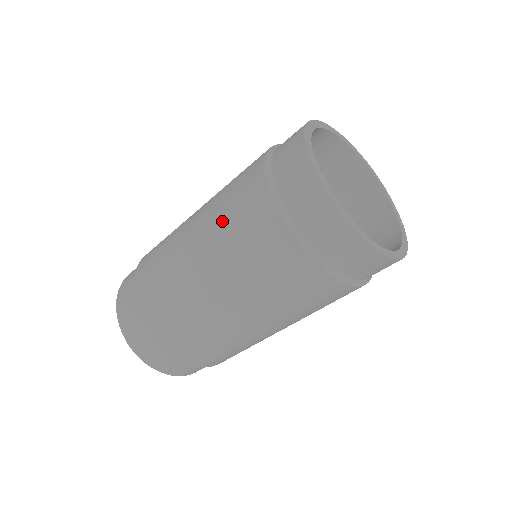
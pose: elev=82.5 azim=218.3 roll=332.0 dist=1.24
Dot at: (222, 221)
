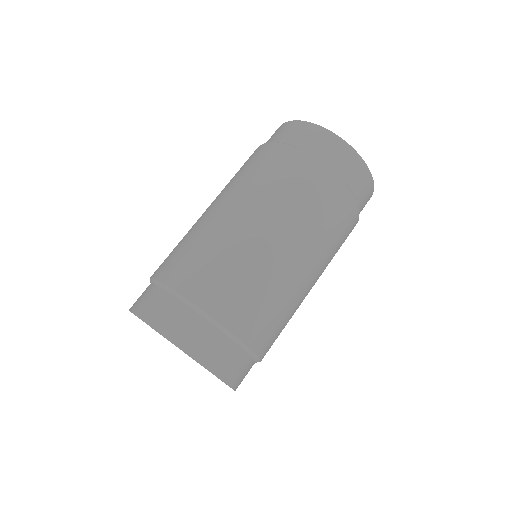
Dot at: (246, 178)
